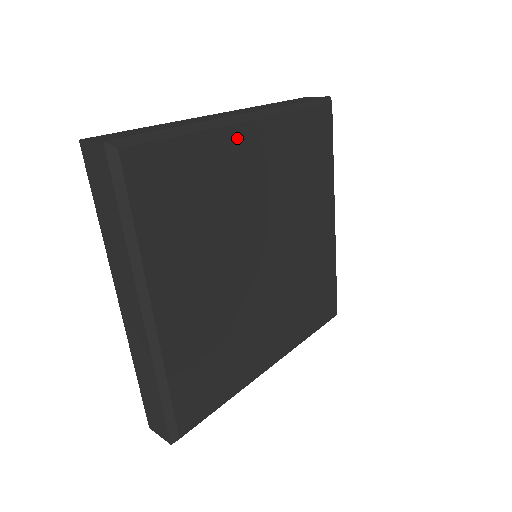
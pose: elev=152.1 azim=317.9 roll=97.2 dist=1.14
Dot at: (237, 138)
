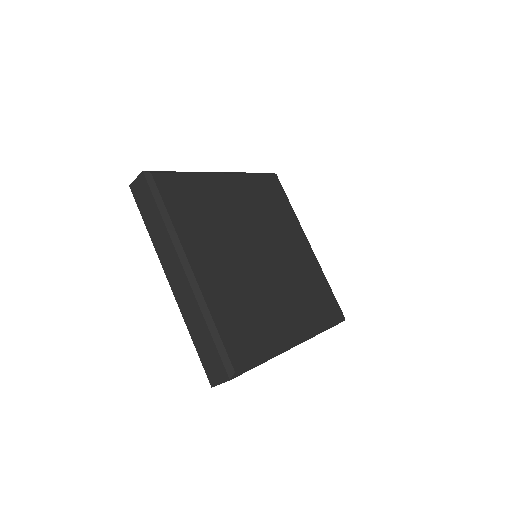
Dot at: (219, 181)
